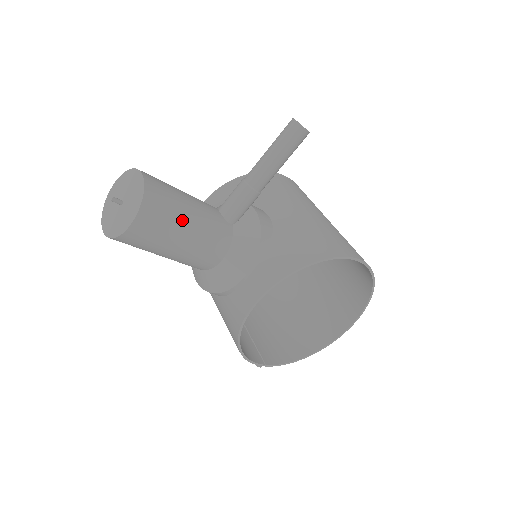
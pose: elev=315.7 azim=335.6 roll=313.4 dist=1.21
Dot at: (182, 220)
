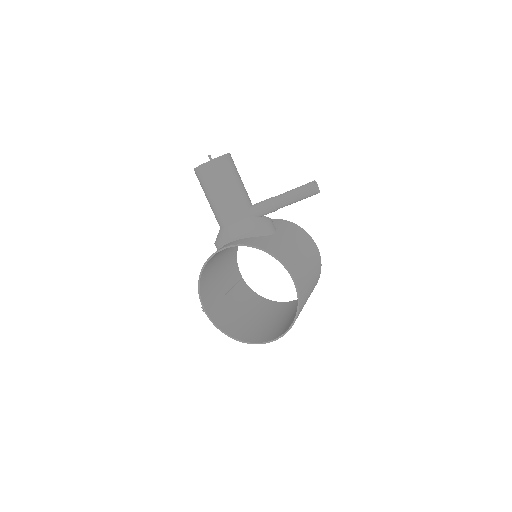
Dot at: (226, 184)
